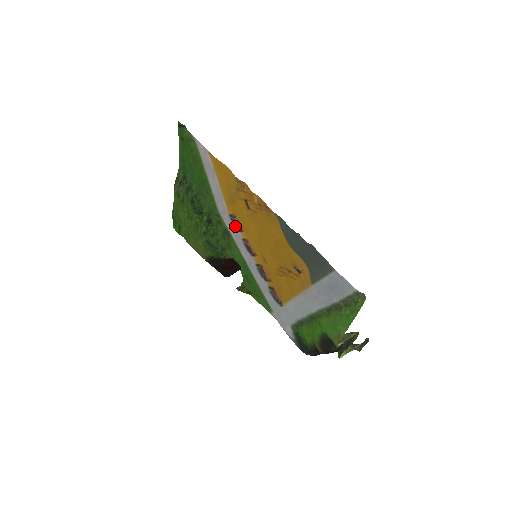
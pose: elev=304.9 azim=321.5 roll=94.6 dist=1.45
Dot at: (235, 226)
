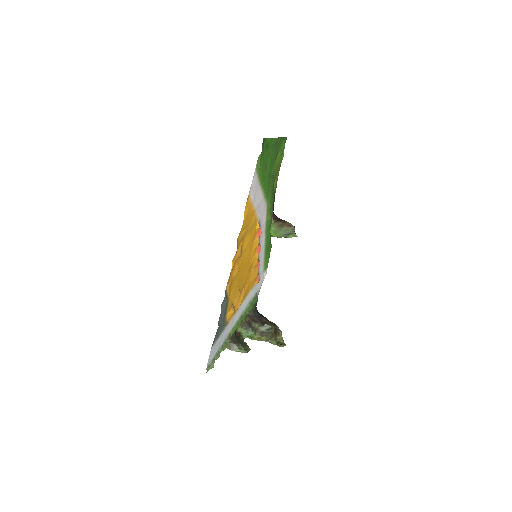
Dot at: occluded
